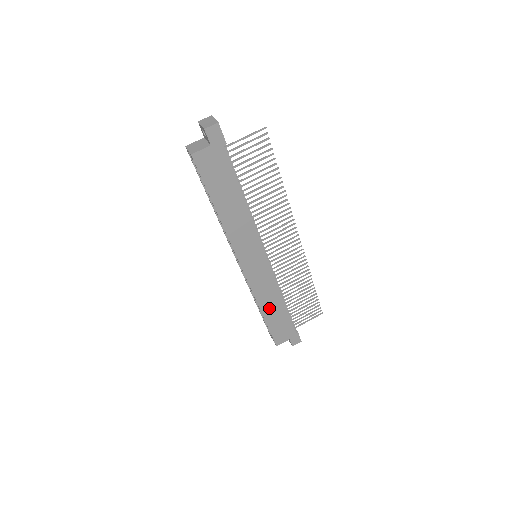
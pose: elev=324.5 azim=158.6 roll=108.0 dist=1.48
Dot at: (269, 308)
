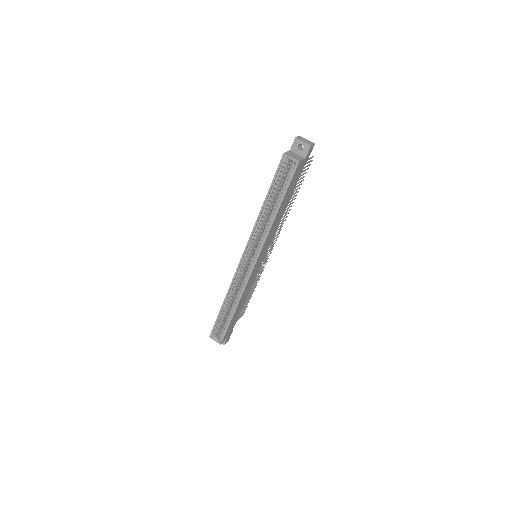
Dot at: (240, 305)
